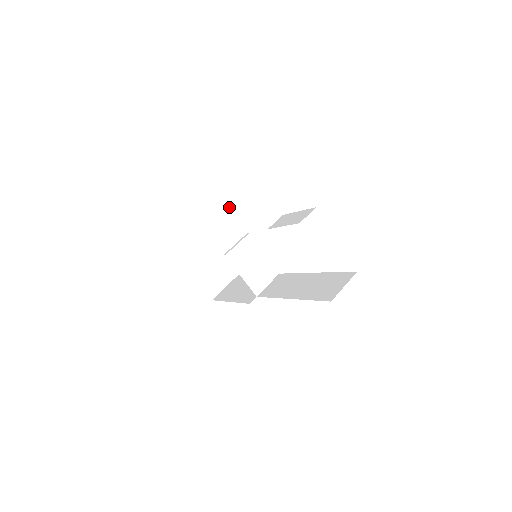
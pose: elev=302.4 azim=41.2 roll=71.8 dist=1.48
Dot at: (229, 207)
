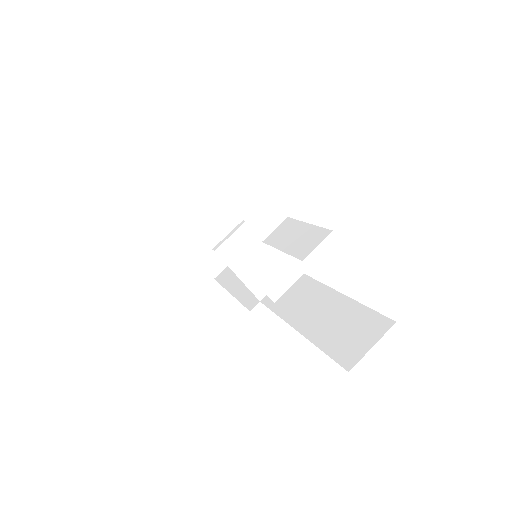
Dot at: occluded
